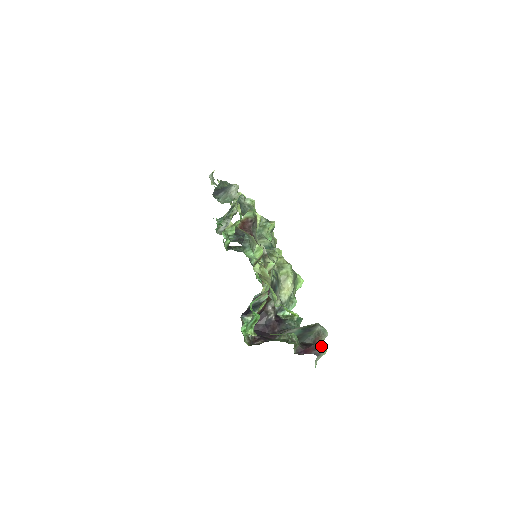
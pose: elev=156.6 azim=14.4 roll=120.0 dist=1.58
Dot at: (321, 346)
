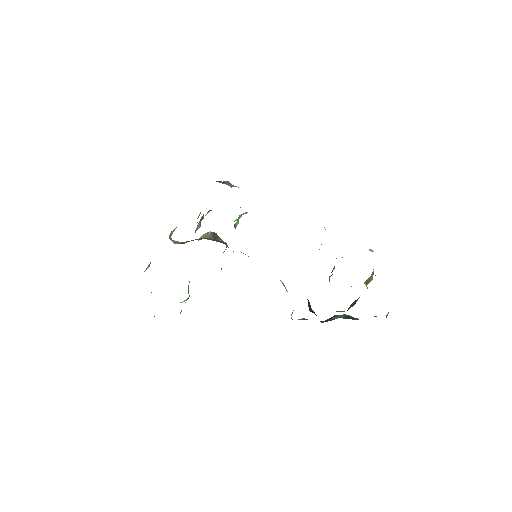
Dot at: occluded
